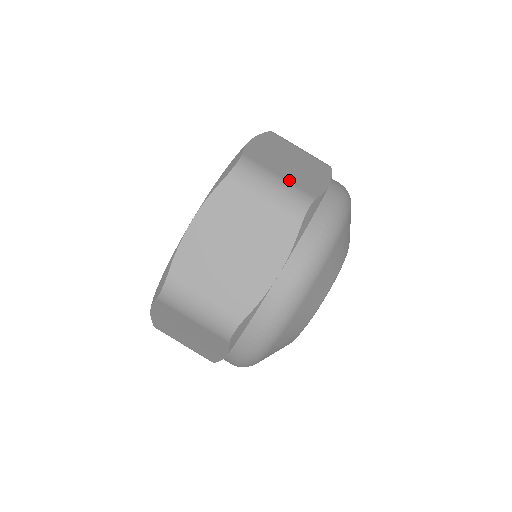
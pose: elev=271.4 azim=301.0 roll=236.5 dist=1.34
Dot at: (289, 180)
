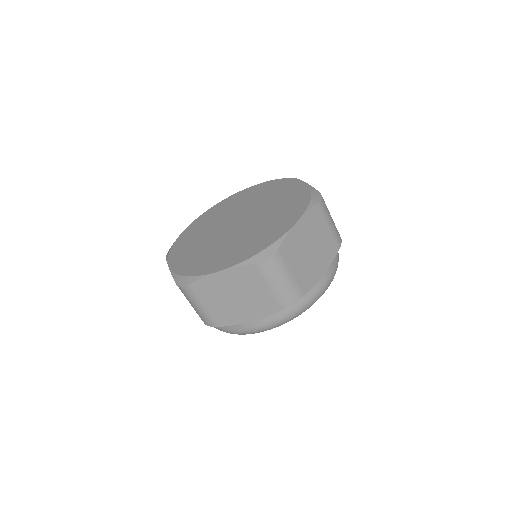
Dot at: occluded
